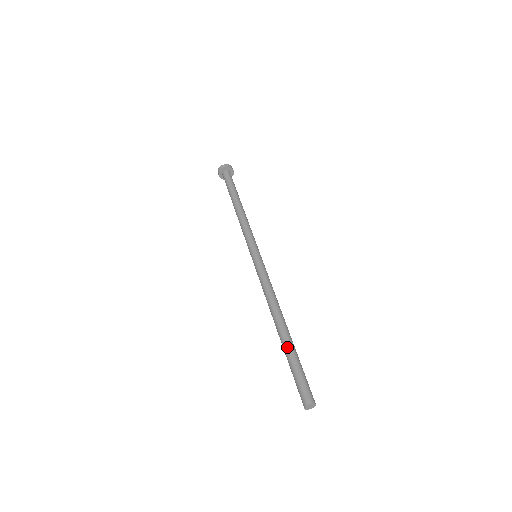
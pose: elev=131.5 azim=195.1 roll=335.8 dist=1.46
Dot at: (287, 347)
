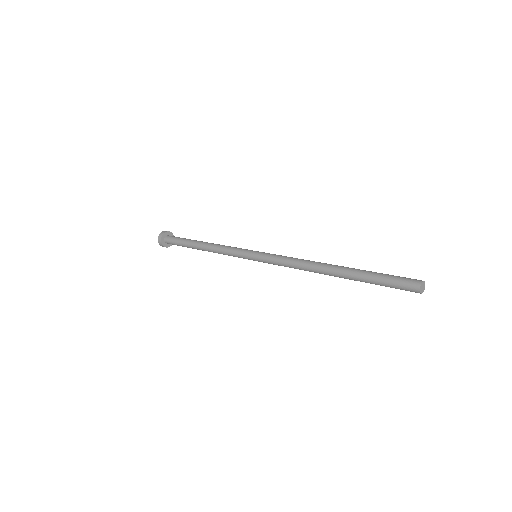
Dot at: (357, 270)
